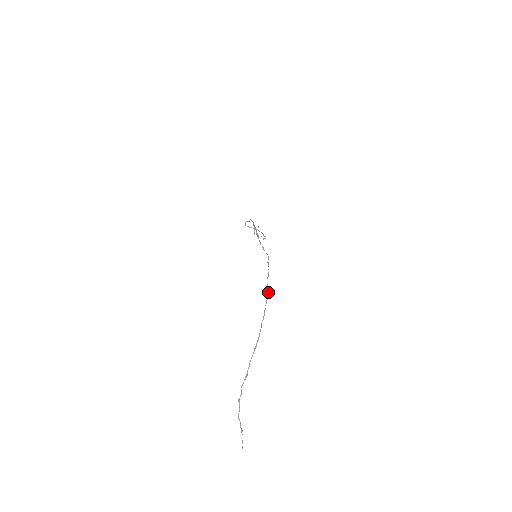
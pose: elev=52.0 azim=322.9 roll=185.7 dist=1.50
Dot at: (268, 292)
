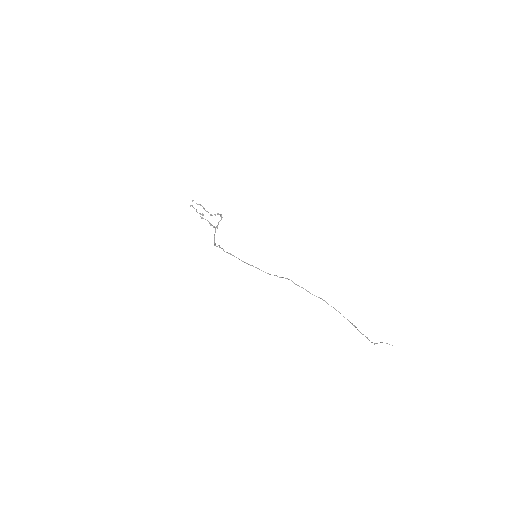
Dot at: (322, 299)
